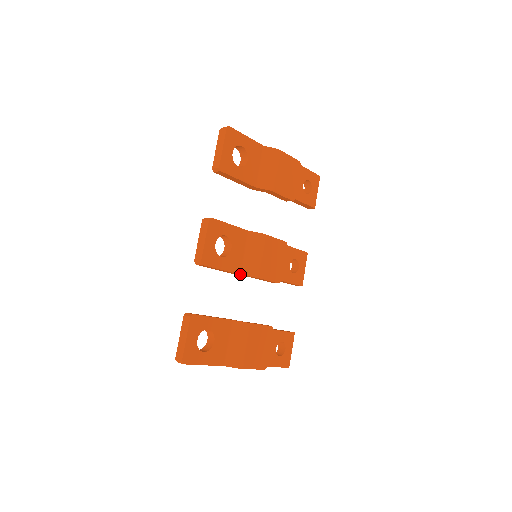
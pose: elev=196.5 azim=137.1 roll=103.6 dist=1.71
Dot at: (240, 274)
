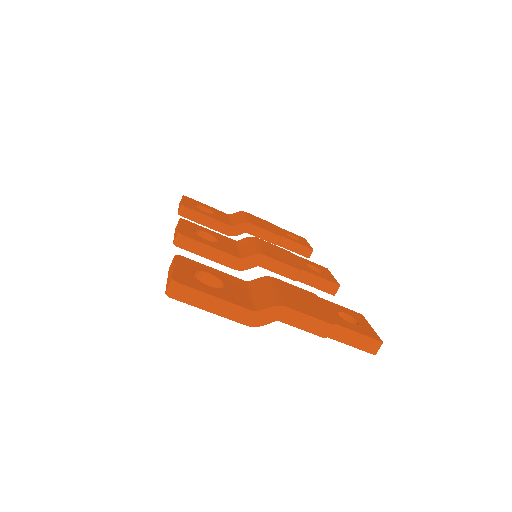
Dot at: (240, 258)
